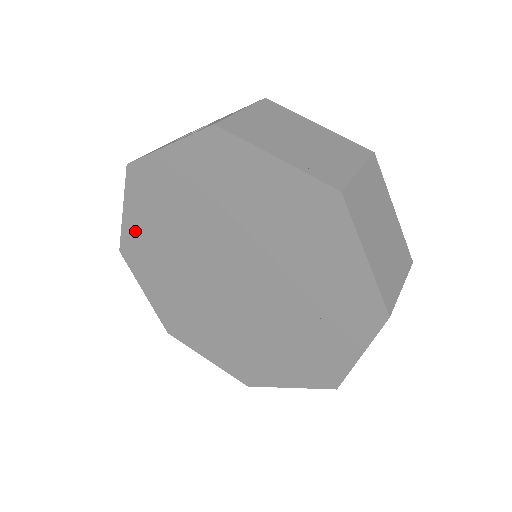
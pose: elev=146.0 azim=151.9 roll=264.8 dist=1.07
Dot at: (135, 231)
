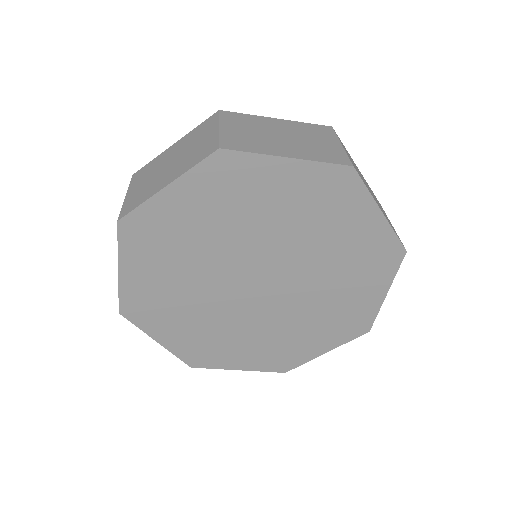
Dot at: (179, 343)
